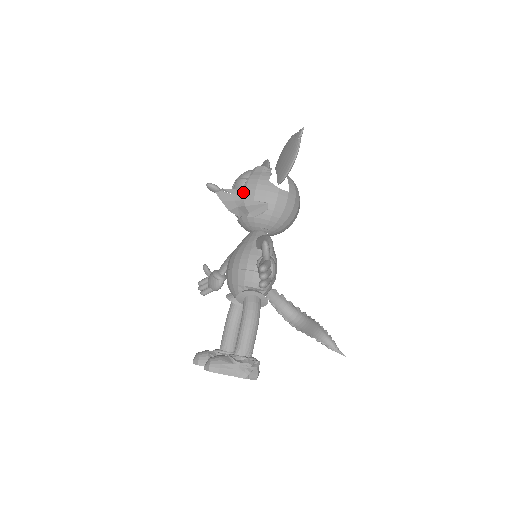
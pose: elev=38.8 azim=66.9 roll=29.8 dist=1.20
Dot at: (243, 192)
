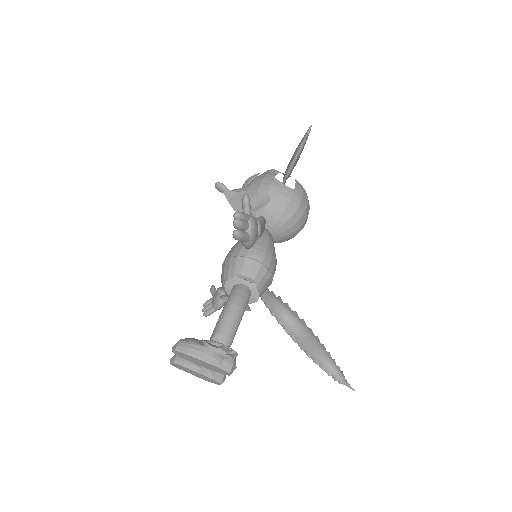
Dot at: (248, 188)
